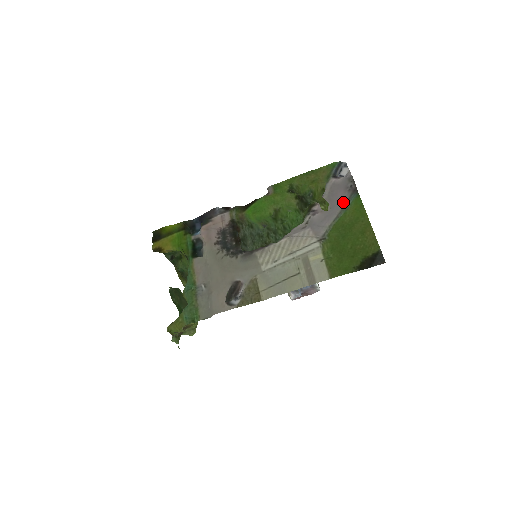
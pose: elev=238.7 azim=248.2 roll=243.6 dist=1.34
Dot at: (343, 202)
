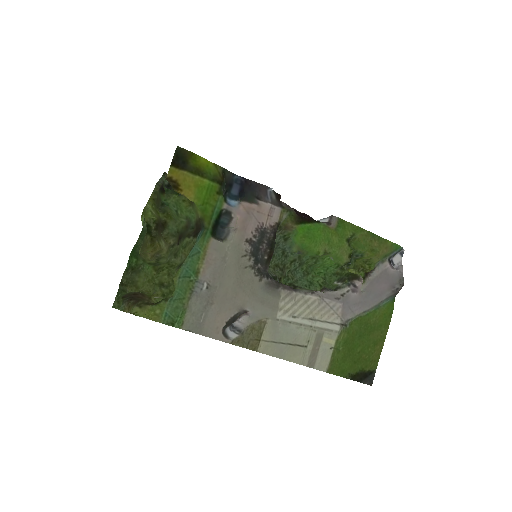
Dot at: (381, 299)
